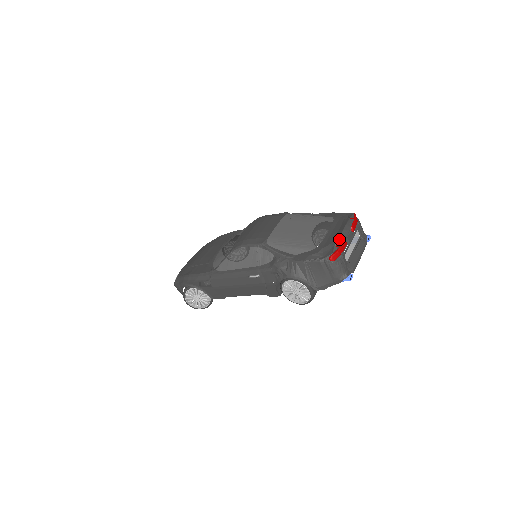
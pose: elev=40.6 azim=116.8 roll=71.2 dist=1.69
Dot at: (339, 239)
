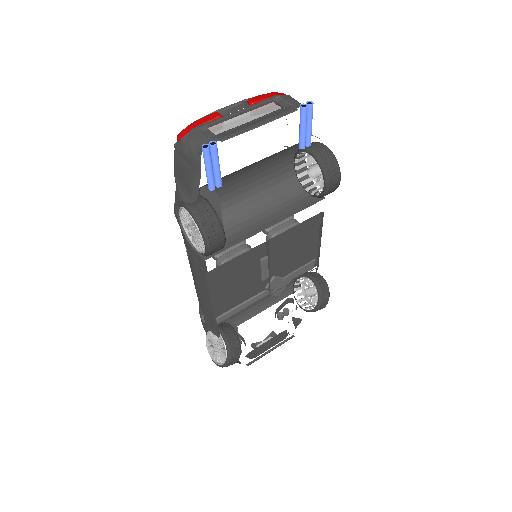
Dot at: occluded
